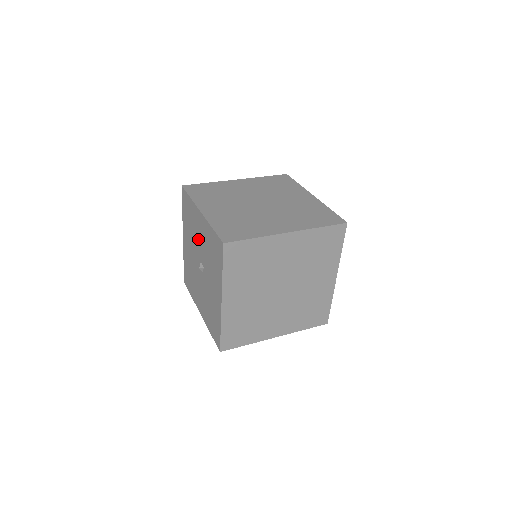
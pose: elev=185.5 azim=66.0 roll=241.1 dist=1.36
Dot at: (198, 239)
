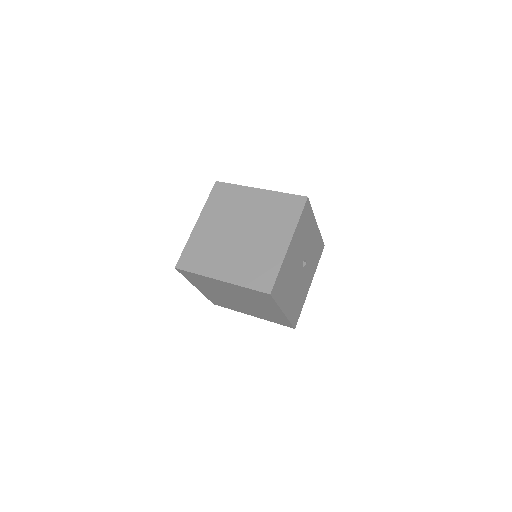
Dot at: occluded
